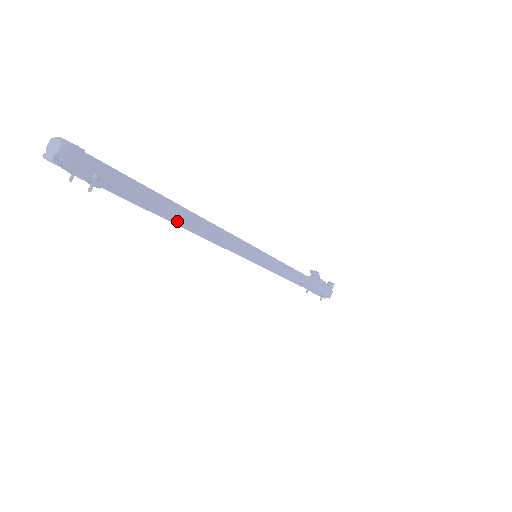
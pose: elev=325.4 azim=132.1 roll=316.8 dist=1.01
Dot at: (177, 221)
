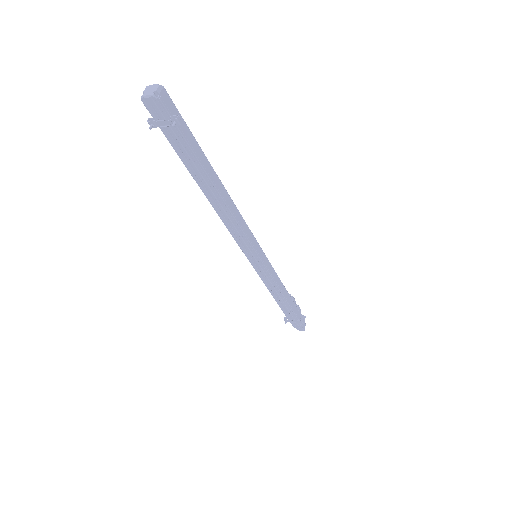
Dot at: (214, 188)
